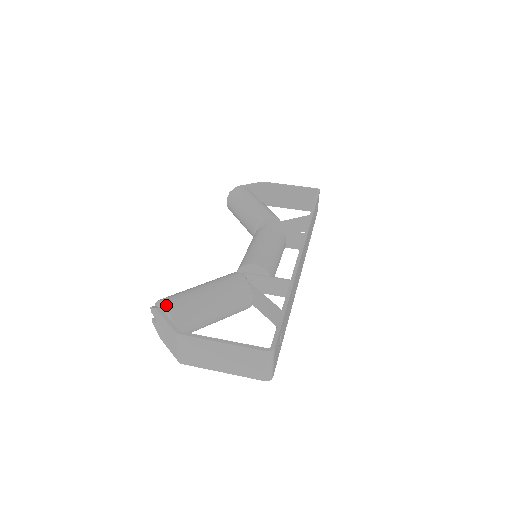
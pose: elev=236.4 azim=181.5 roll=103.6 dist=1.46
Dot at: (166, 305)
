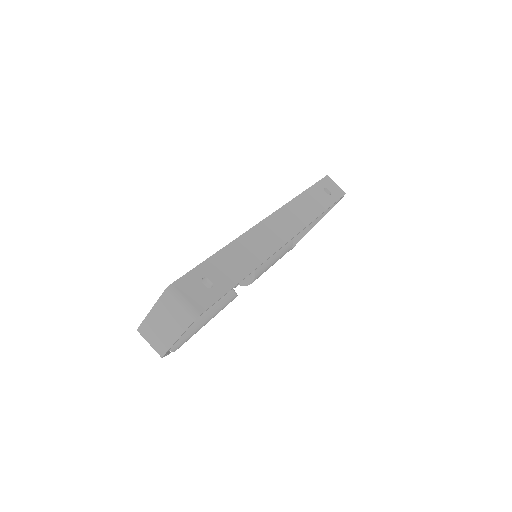
Dot at: occluded
